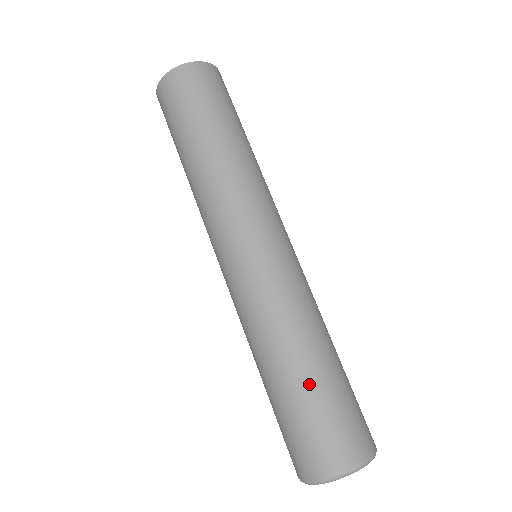
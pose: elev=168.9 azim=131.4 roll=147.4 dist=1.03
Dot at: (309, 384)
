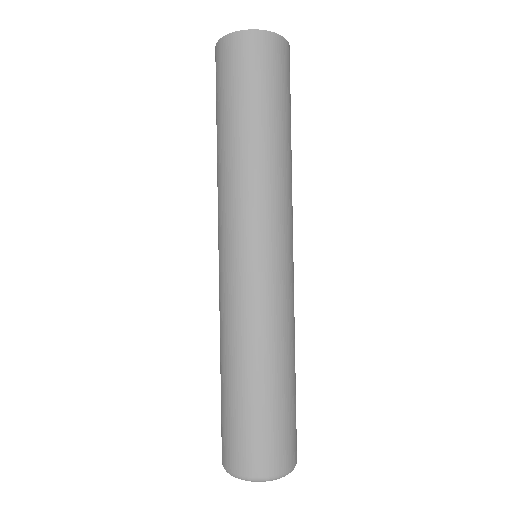
Dot at: (226, 393)
